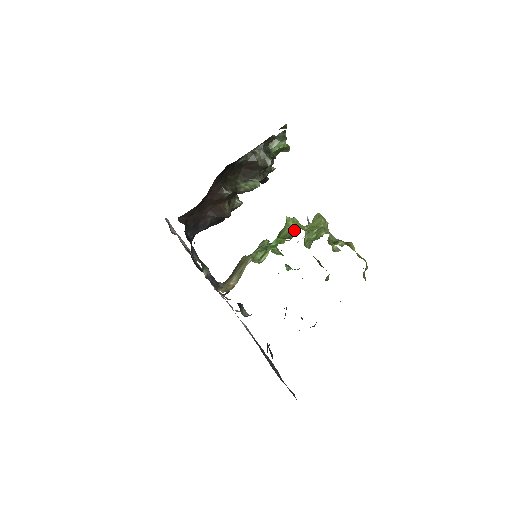
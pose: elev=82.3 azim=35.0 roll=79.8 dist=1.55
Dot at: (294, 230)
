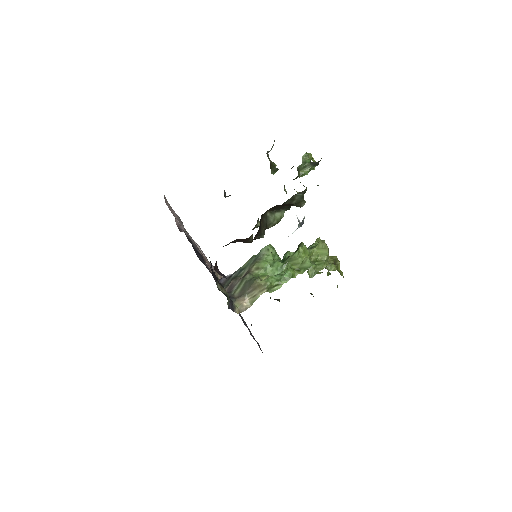
Dot at: (306, 266)
